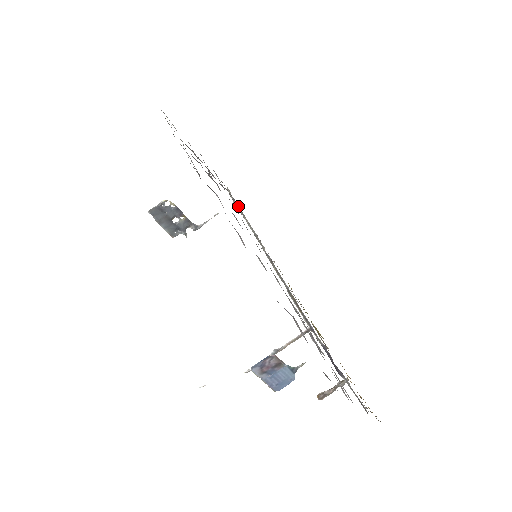
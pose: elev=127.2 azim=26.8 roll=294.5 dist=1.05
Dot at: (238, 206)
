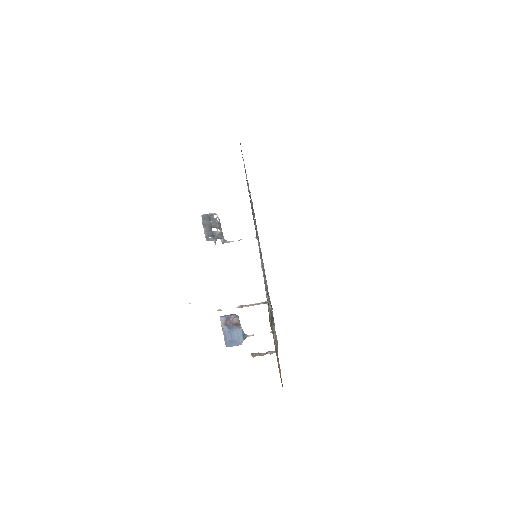
Dot at: occluded
